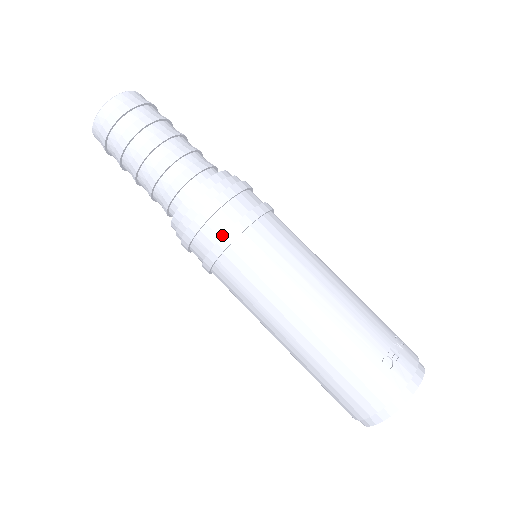
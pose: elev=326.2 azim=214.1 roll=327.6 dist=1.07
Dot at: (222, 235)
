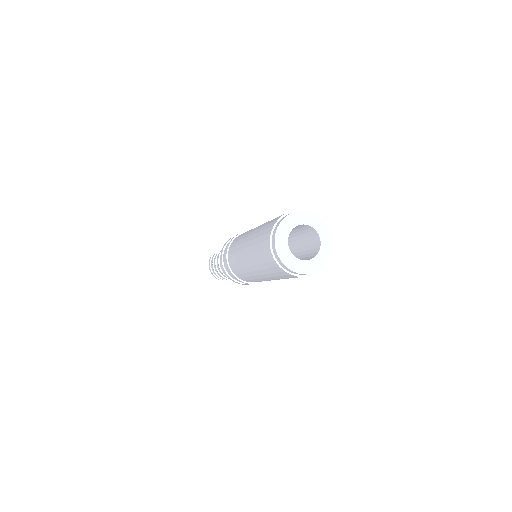
Dot at: occluded
